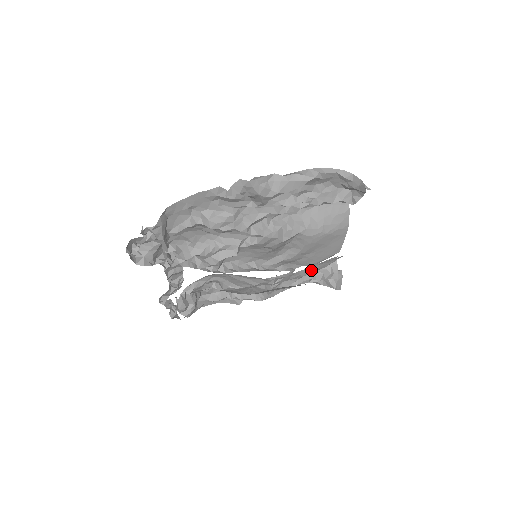
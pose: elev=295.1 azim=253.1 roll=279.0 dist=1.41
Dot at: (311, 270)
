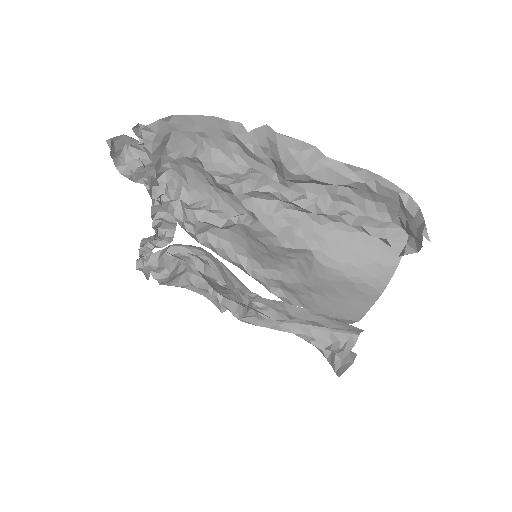
Dot at: (305, 315)
